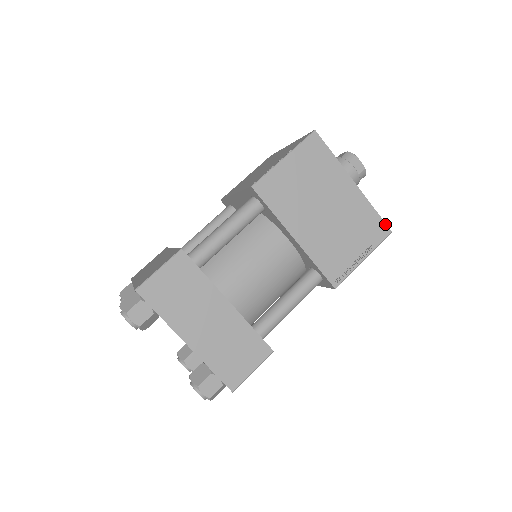
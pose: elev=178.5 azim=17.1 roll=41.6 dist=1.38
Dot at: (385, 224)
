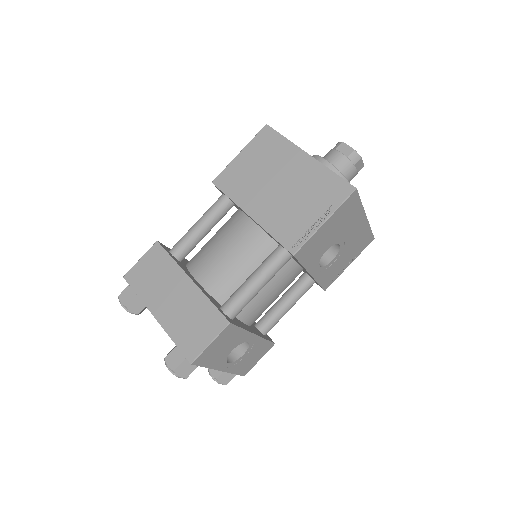
Dot at: (347, 182)
